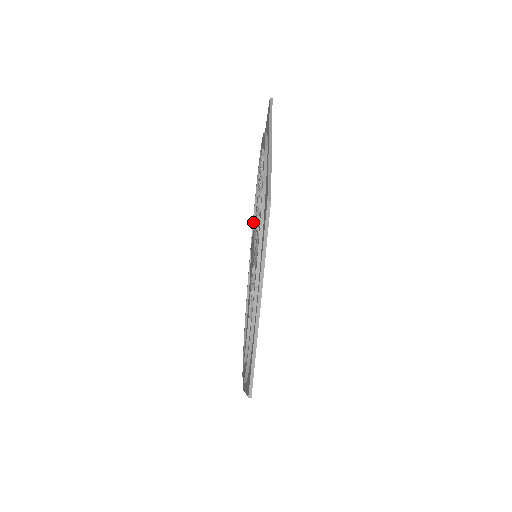
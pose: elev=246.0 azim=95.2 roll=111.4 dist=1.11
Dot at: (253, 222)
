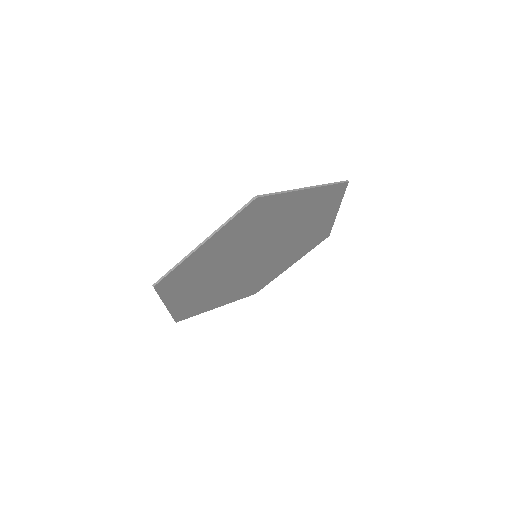
Dot at: occluded
